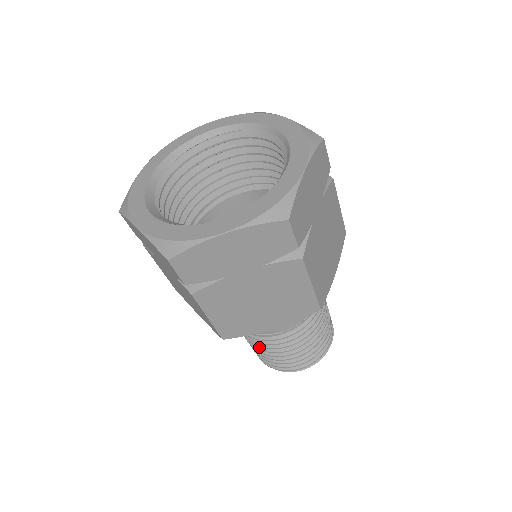
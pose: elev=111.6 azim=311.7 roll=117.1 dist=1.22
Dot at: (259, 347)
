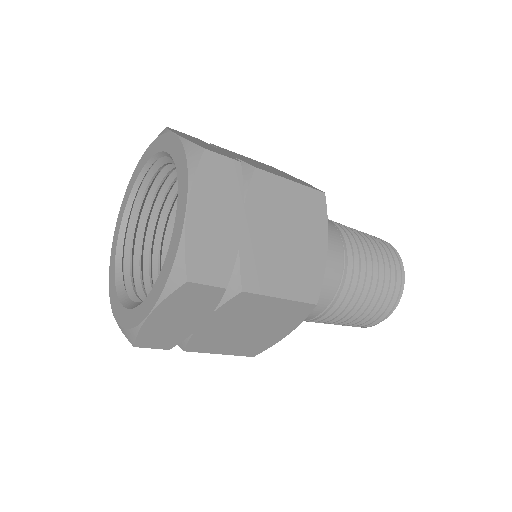
Dot at: (358, 306)
